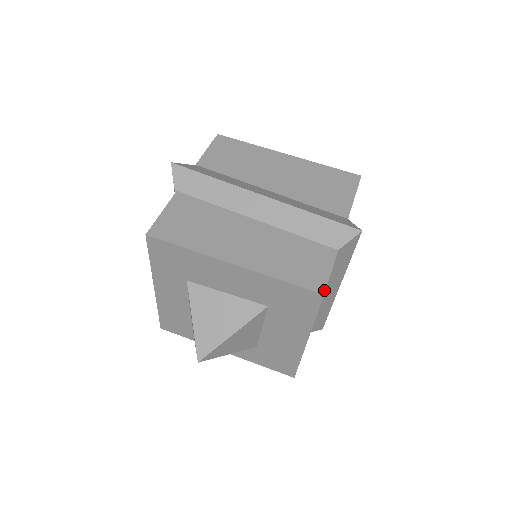
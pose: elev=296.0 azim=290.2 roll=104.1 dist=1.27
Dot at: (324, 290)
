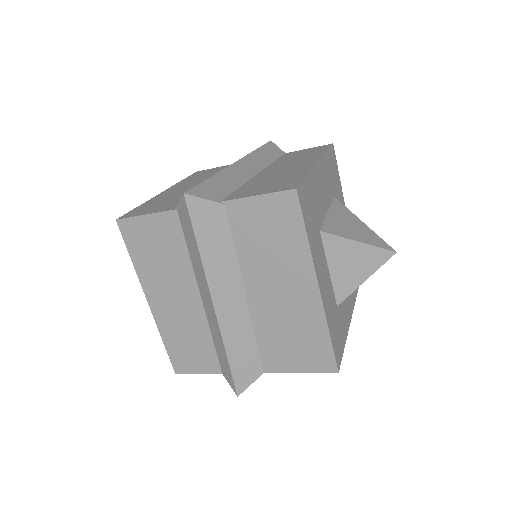
Dot at: (179, 373)
